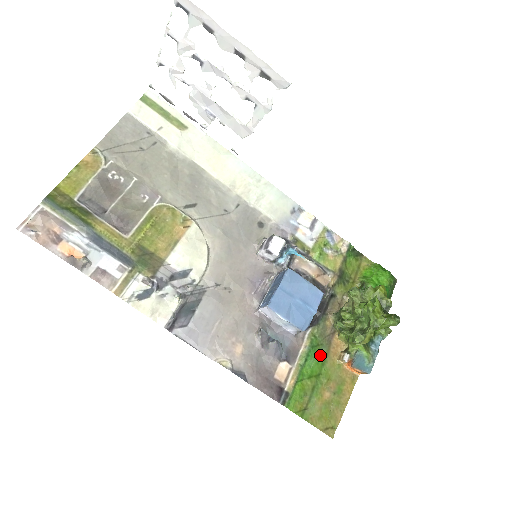
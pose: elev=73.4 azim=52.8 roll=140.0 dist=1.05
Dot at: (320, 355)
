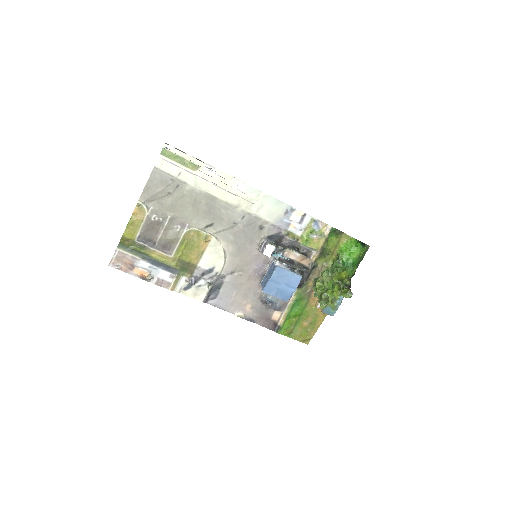
Dot at: (302, 304)
